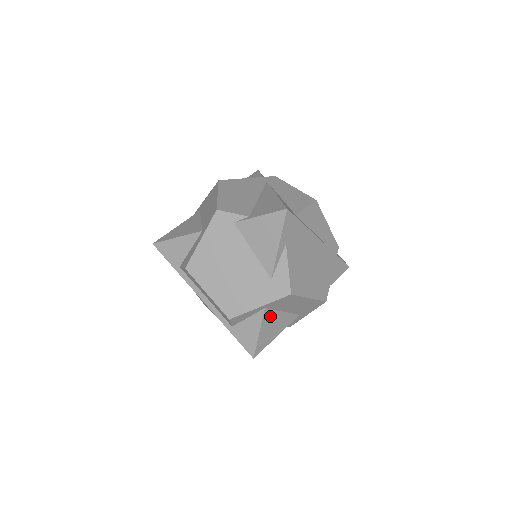
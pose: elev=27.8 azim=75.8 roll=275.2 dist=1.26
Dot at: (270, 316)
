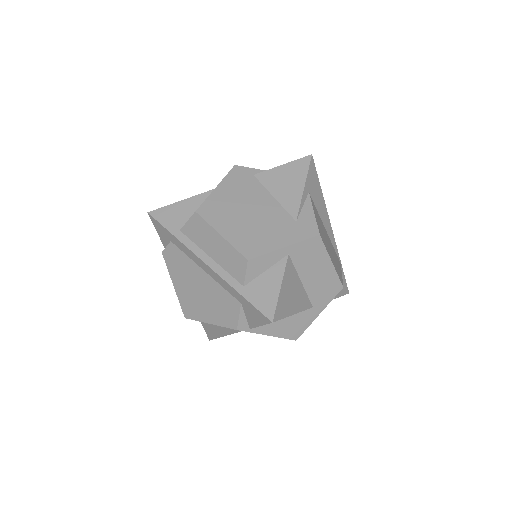
Dot at: (291, 273)
